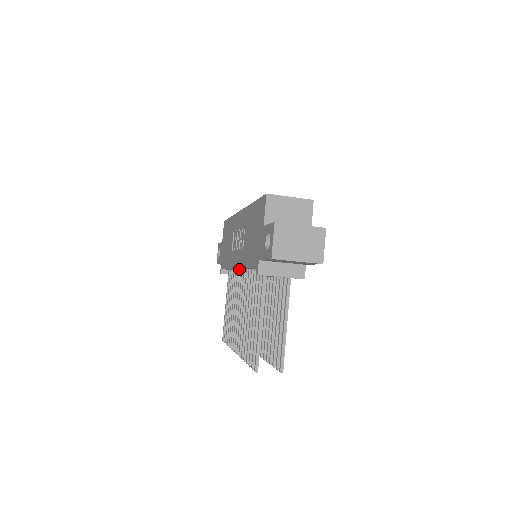
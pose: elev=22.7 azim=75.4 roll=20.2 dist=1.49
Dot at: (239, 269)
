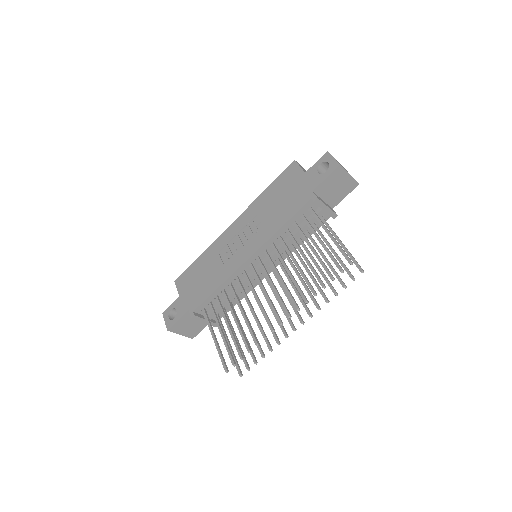
Dot at: (241, 273)
